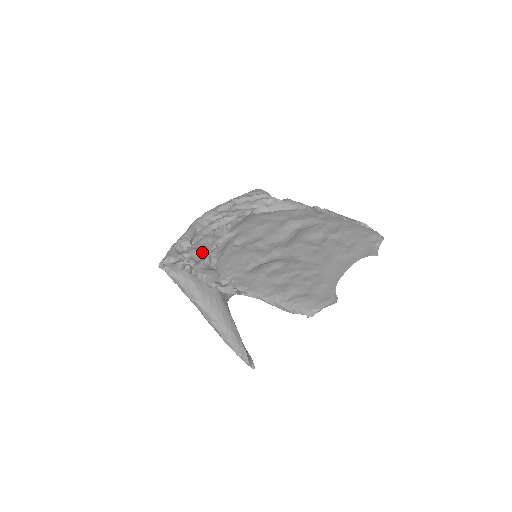
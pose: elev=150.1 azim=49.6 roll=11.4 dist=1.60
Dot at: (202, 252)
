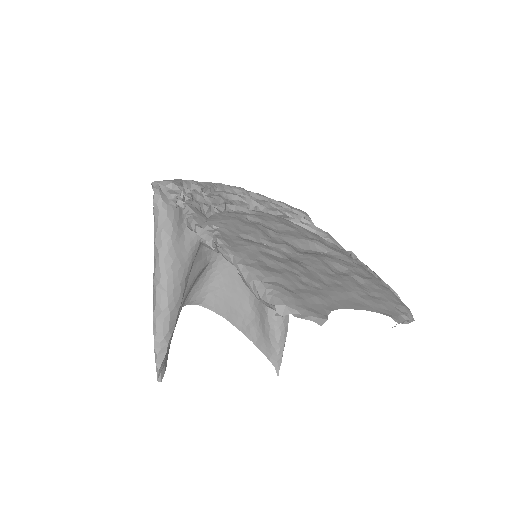
Dot at: (206, 202)
